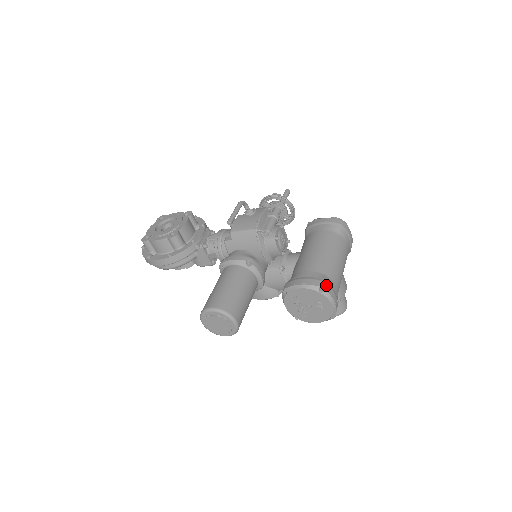
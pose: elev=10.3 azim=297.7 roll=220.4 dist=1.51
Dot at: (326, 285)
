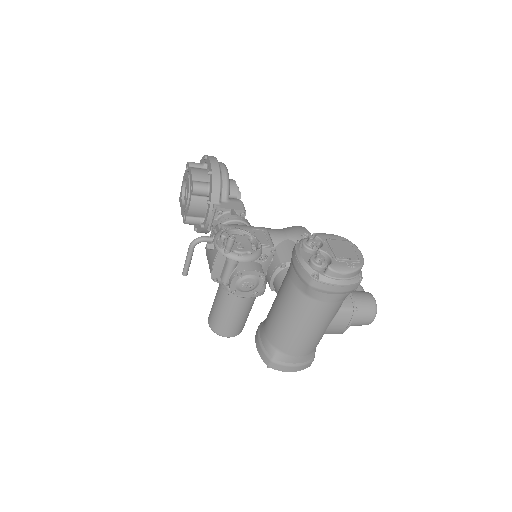
Dot at: (273, 364)
